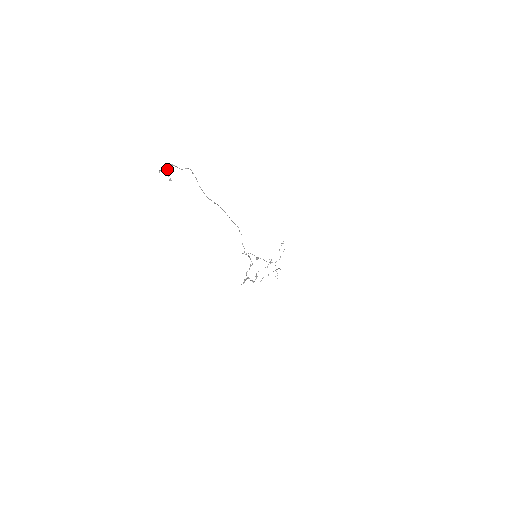
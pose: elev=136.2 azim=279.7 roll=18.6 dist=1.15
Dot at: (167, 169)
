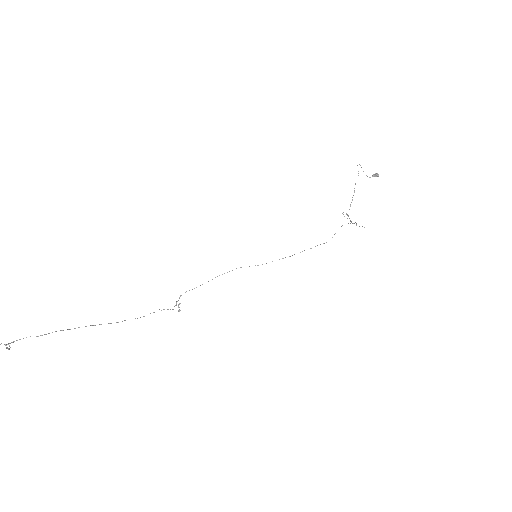
Dot at: (7, 344)
